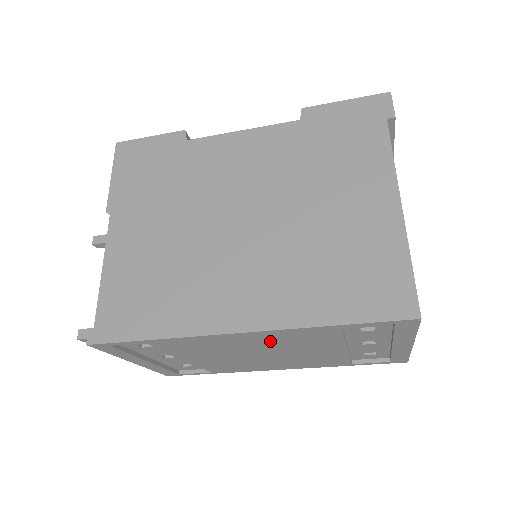
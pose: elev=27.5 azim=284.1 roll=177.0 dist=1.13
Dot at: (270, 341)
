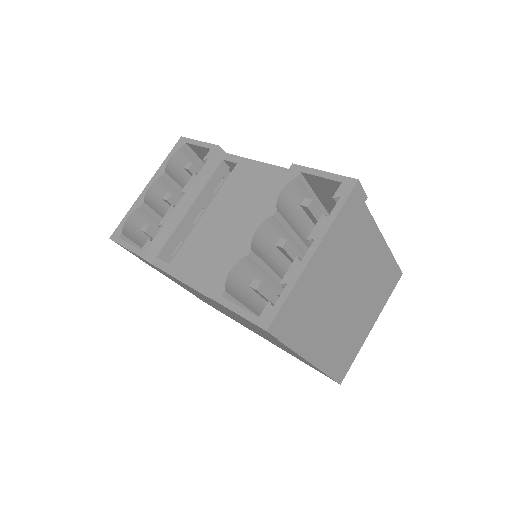
Dot at: occluded
